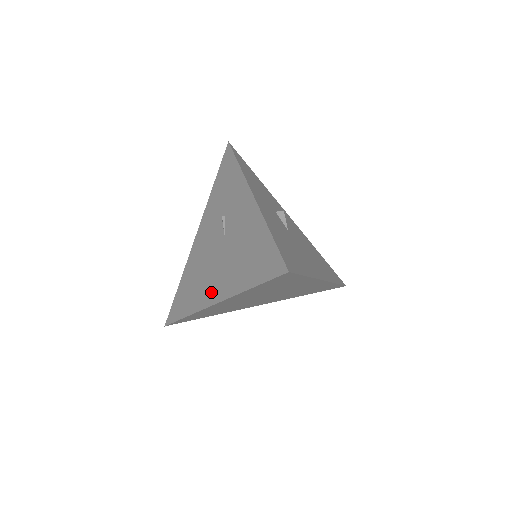
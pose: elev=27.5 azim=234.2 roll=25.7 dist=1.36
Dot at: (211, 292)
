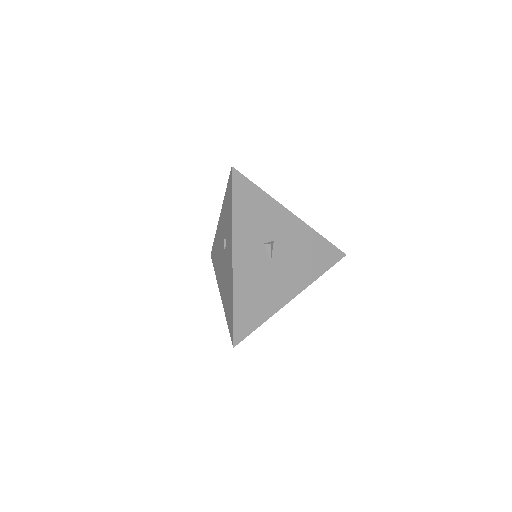
Dot at: (220, 283)
